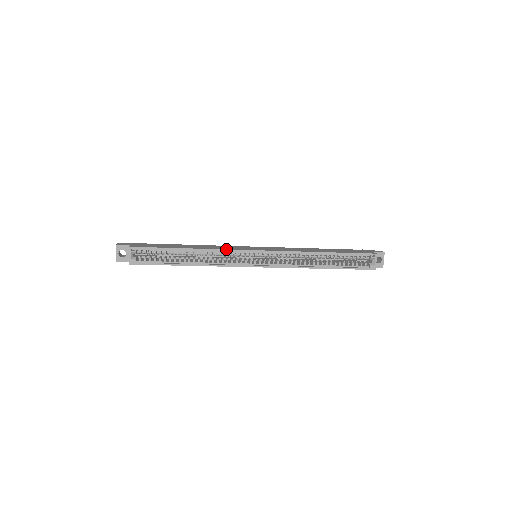
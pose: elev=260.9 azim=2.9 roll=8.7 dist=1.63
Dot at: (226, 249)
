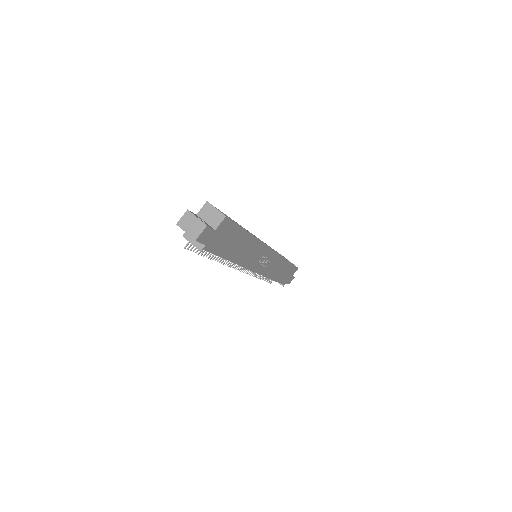
Dot at: (248, 231)
